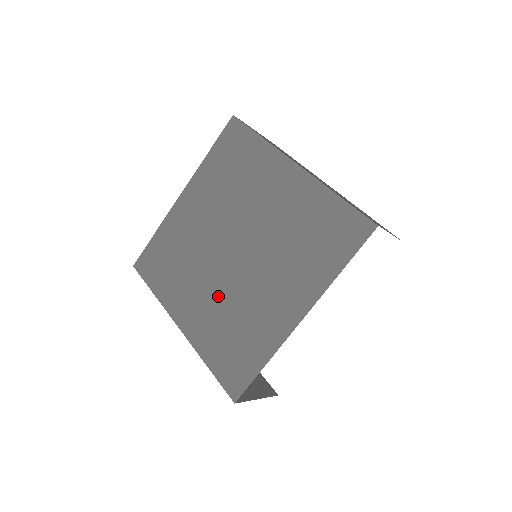
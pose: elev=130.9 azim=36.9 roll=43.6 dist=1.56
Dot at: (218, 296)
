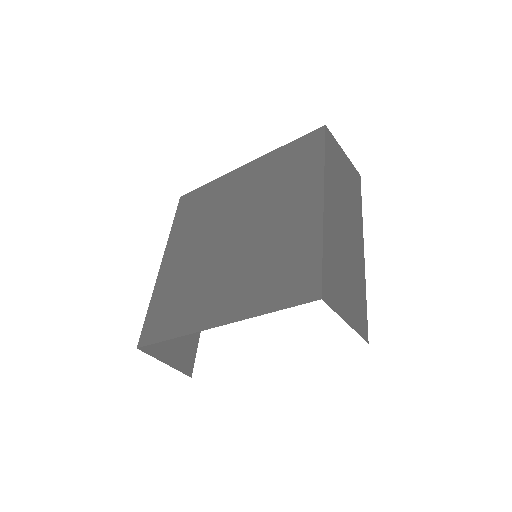
Dot at: (196, 262)
